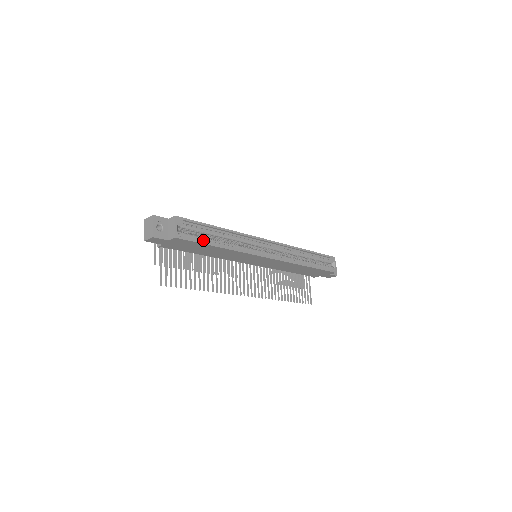
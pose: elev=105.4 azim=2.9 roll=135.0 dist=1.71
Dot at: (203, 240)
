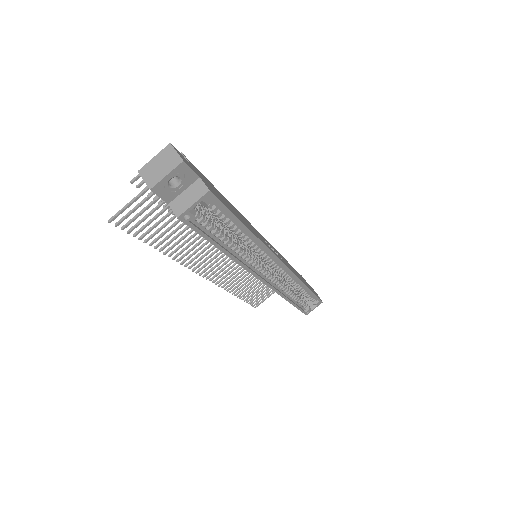
Dot at: (213, 232)
